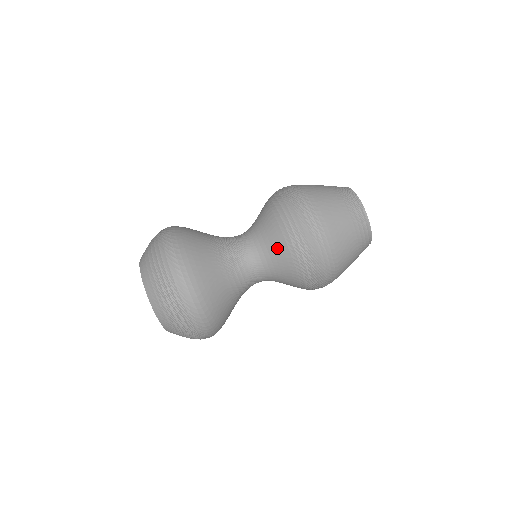
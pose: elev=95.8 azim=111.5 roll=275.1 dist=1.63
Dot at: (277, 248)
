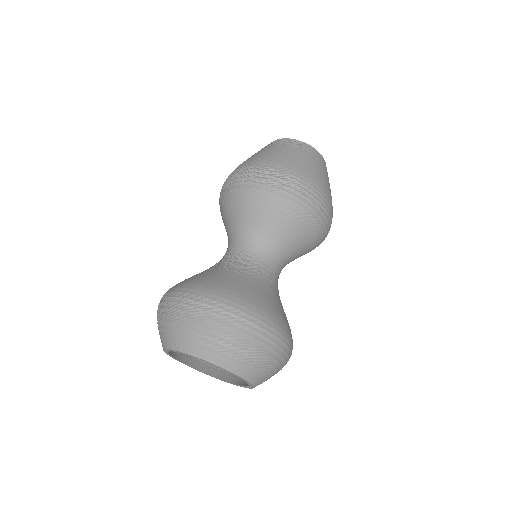
Dot at: (238, 213)
